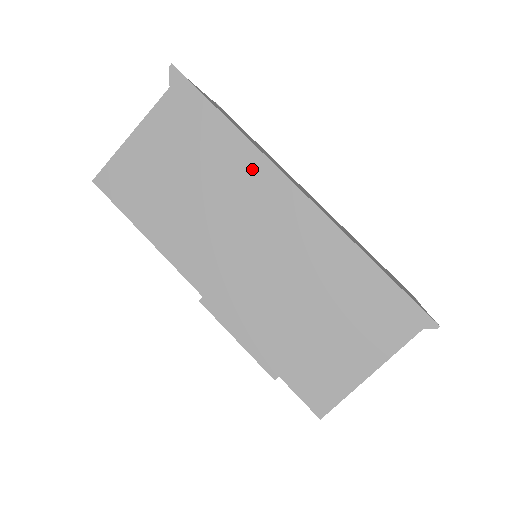
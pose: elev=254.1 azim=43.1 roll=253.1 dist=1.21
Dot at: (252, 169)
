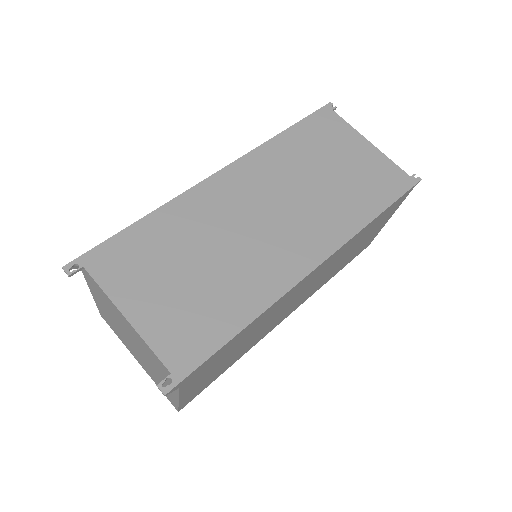
Dot at: (278, 305)
